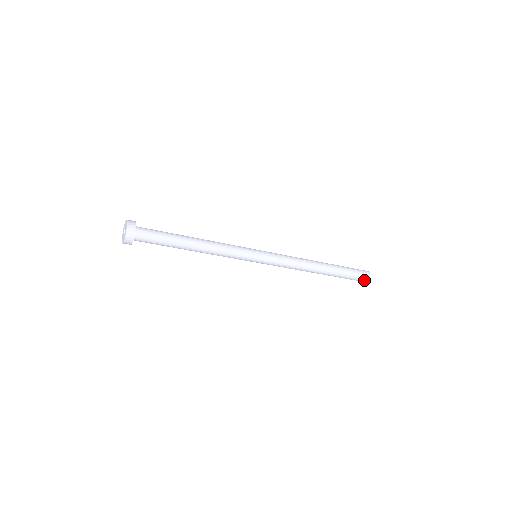
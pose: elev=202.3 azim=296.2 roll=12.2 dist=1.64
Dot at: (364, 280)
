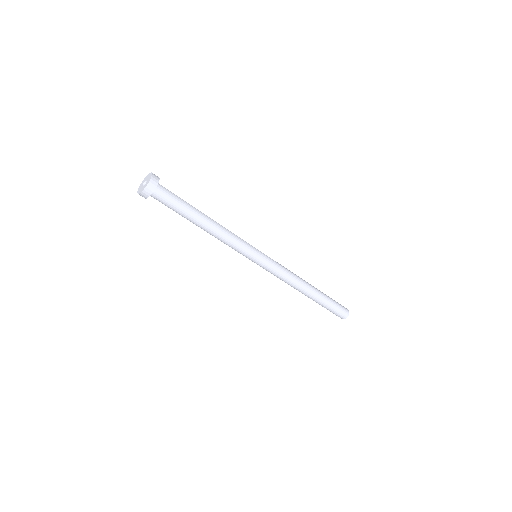
Dot at: (343, 315)
